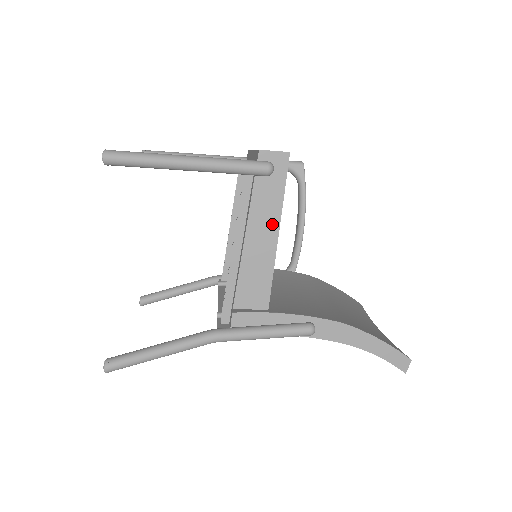
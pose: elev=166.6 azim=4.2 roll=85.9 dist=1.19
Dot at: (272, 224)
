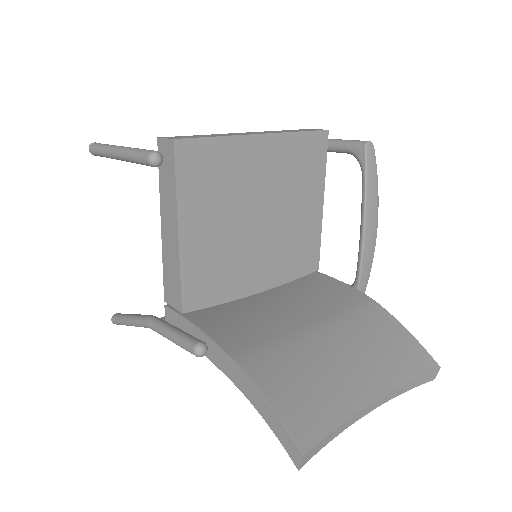
Dot at: (173, 220)
